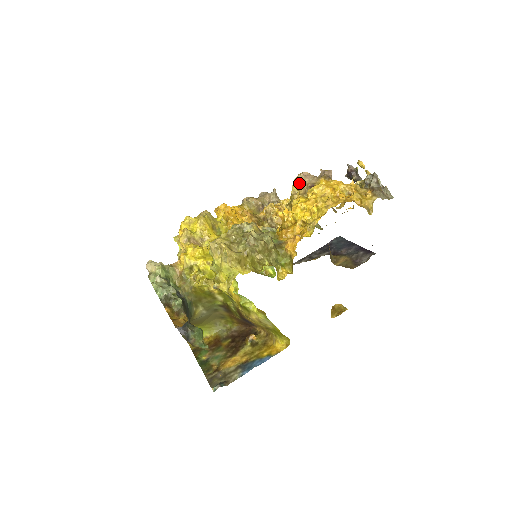
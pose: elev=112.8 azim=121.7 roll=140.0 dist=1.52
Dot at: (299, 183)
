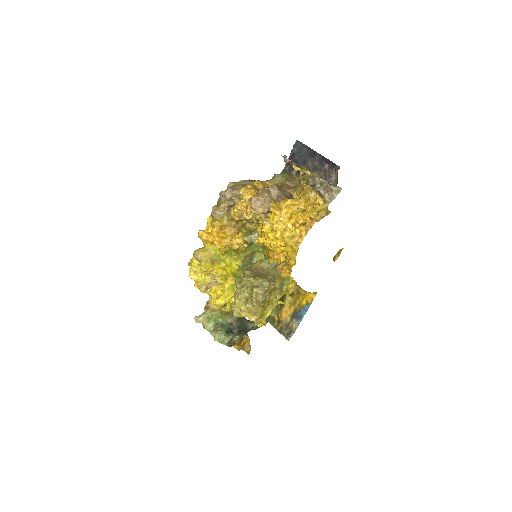
Dot at: occluded
